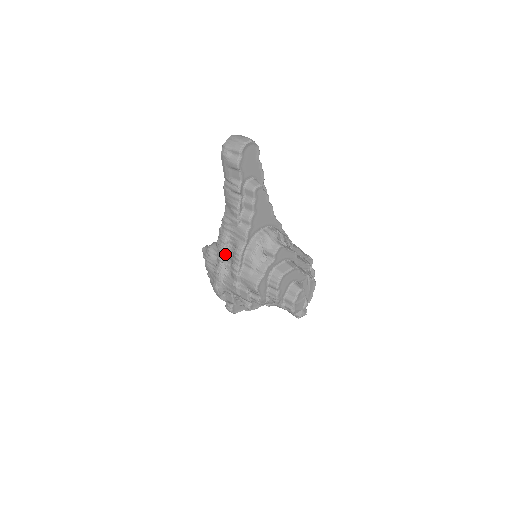
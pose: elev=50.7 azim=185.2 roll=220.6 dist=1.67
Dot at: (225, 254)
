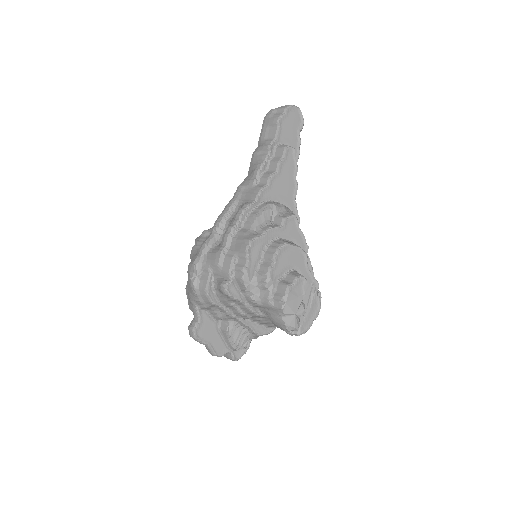
Dot at: (224, 221)
